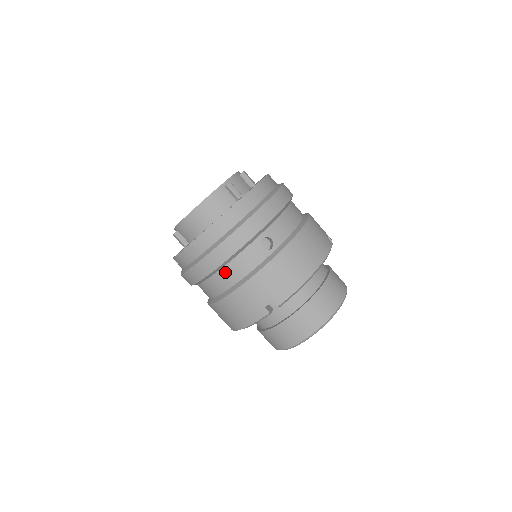
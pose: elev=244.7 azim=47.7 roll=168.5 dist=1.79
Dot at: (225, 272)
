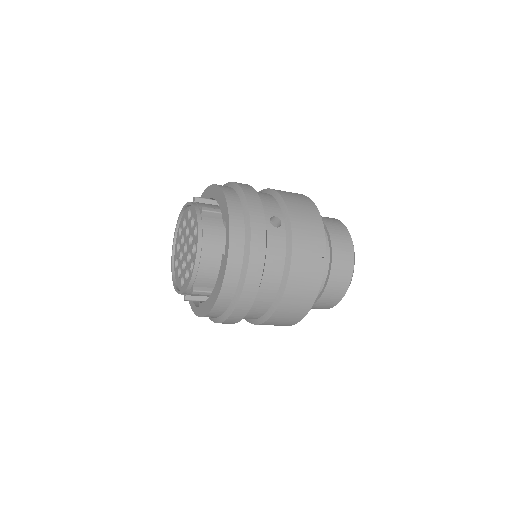
Dot at: (268, 272)
